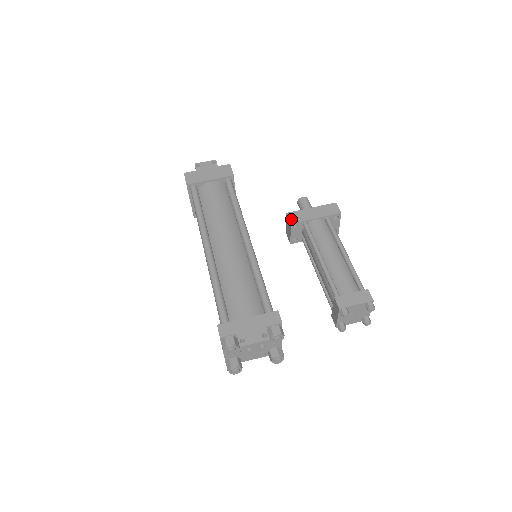
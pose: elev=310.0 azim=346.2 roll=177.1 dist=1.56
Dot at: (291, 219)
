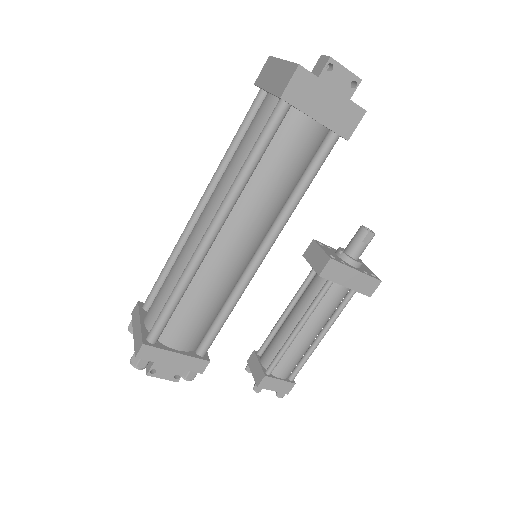
Dot at: (325, 270)
